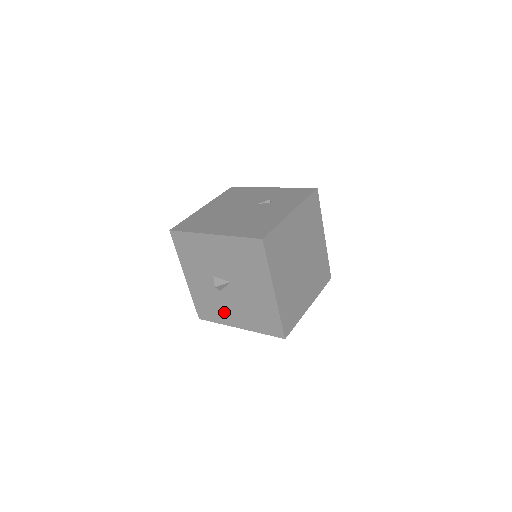
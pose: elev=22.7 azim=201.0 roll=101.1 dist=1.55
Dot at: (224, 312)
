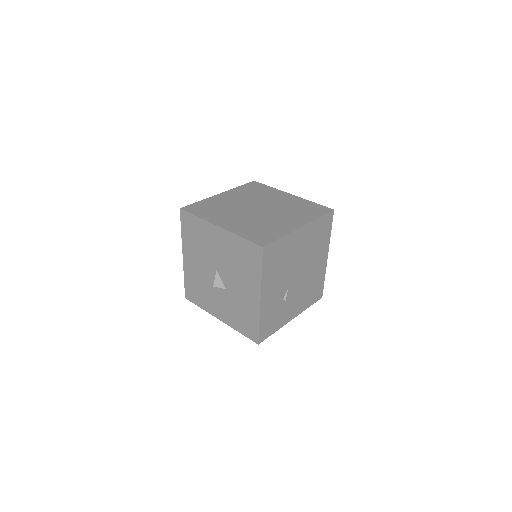
Dot at: (246, 304)
